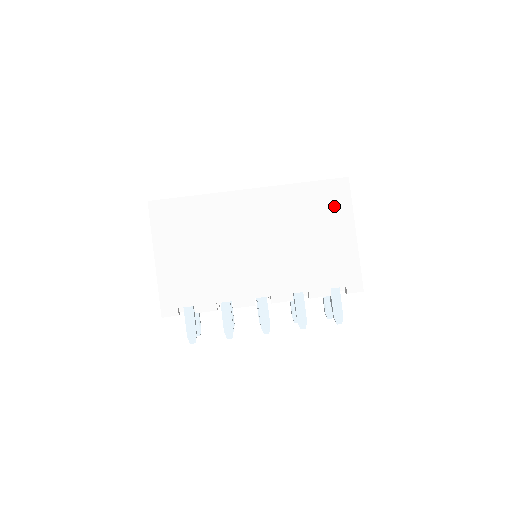
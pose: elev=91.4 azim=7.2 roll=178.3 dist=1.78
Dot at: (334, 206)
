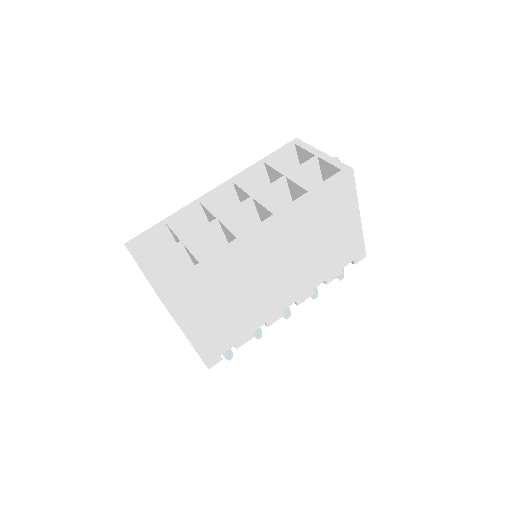
Dot at: (341, 203)
